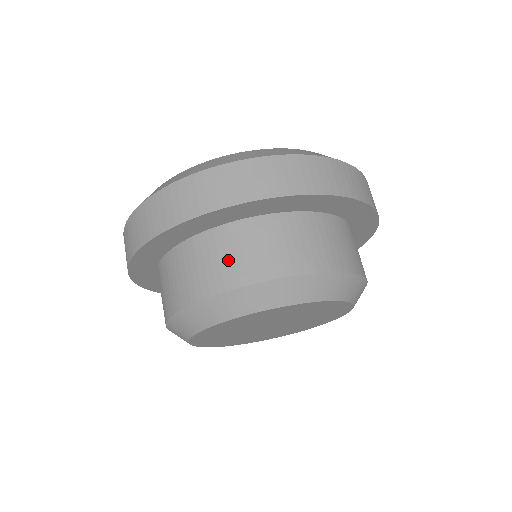
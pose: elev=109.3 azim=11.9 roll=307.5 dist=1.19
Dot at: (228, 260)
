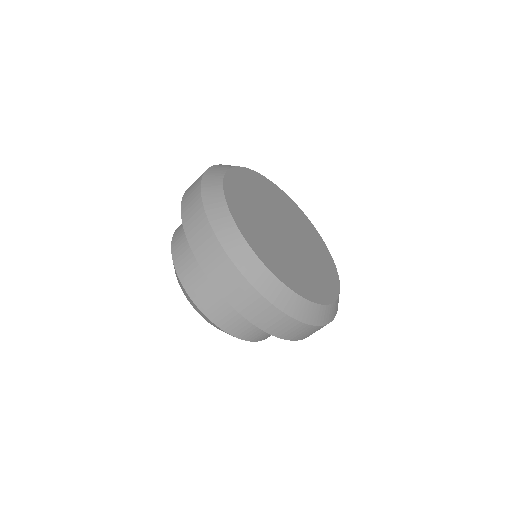
Dot at: (224, 311)
